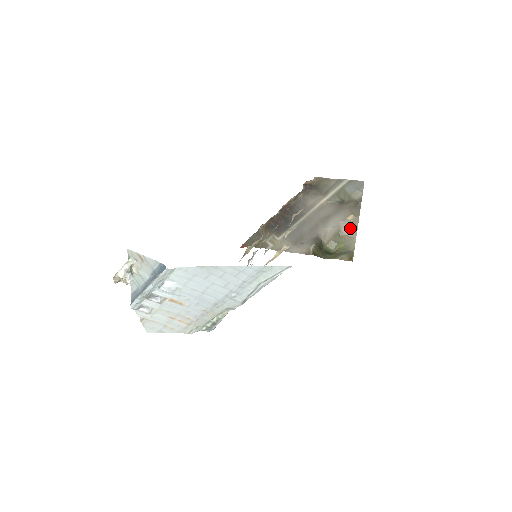
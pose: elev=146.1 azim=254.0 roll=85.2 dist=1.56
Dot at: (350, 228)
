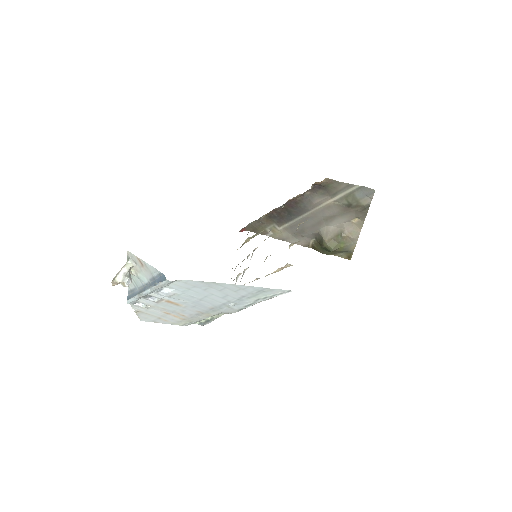
Dot at: (353, 230)
